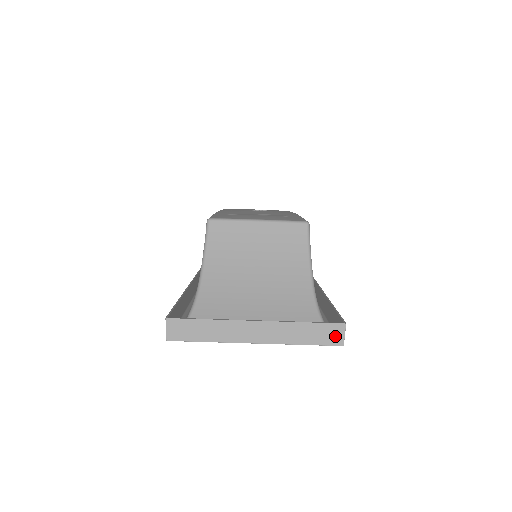
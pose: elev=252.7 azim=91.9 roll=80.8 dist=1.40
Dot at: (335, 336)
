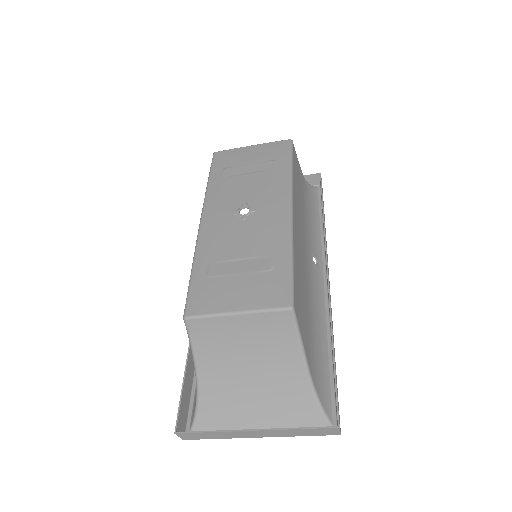
Dot at: (331, 432)
